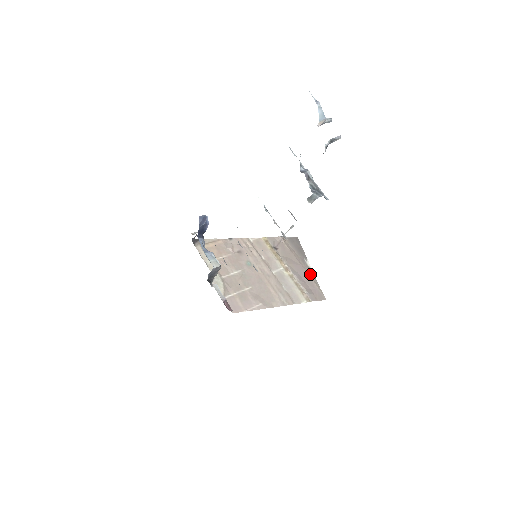
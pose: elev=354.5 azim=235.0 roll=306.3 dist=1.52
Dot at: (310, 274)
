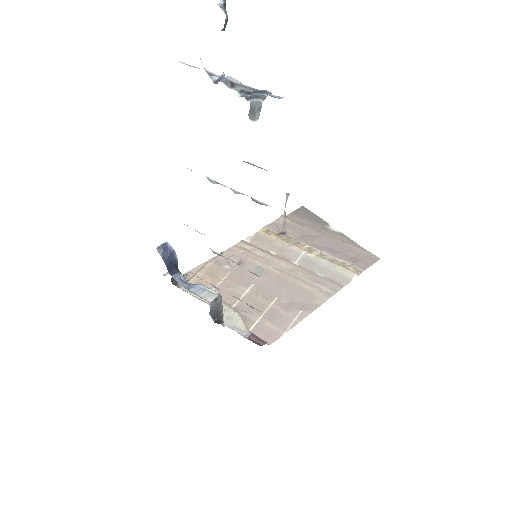
Dot at: (342, 239)
